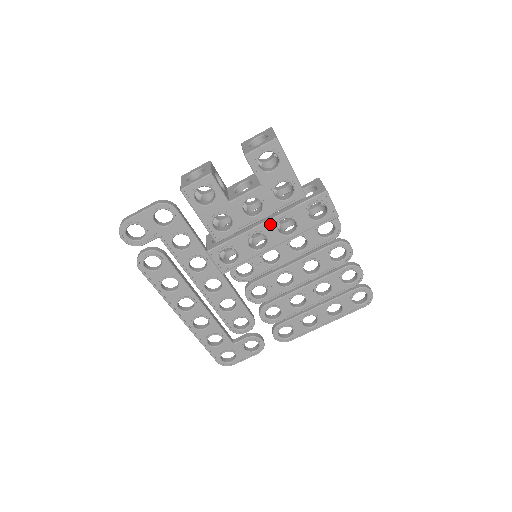
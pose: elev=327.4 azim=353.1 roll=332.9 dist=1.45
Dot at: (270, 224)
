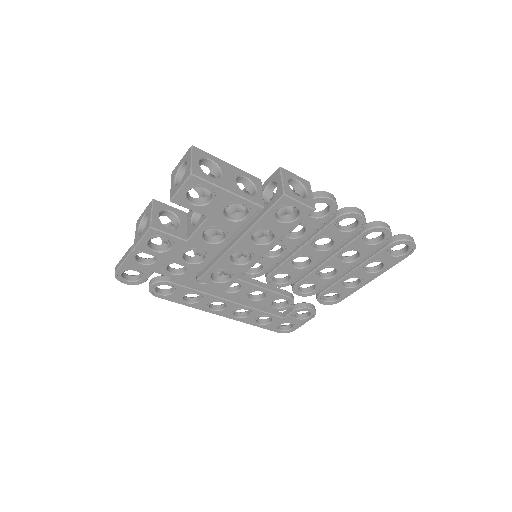
Dot at: (242, 241)
